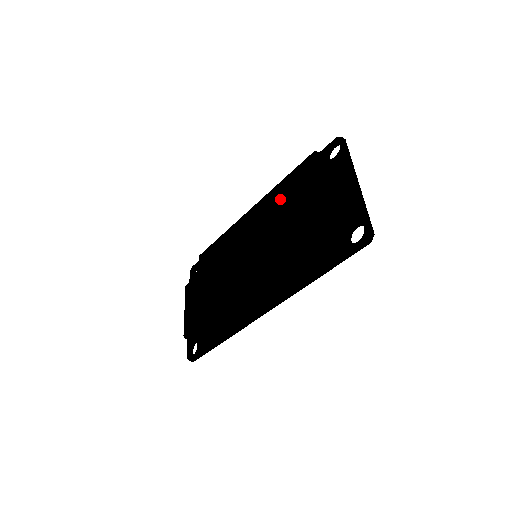
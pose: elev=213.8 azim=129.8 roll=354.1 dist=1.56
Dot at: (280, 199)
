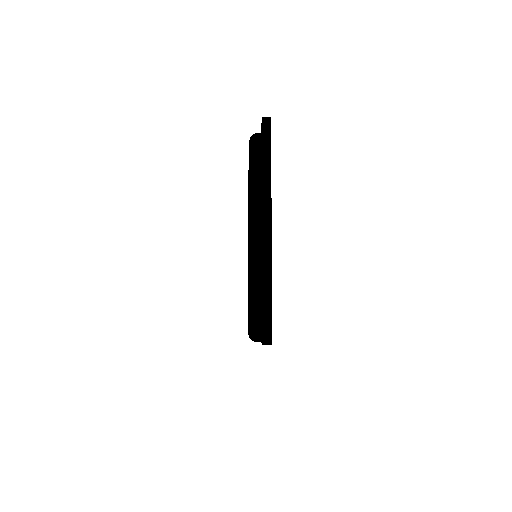
Dot at: occluded
